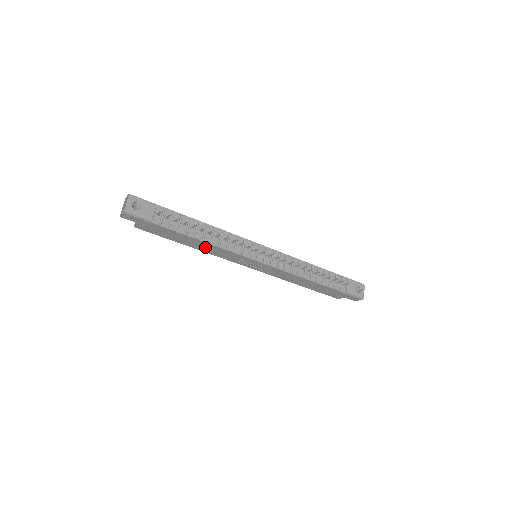
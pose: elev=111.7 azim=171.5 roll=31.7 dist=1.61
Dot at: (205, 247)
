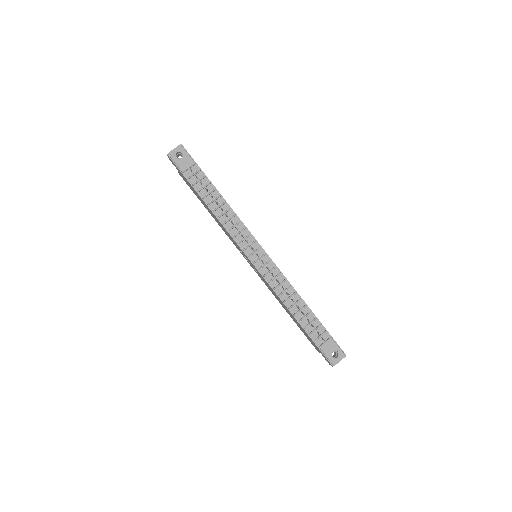
Dot at: (217, 220)
